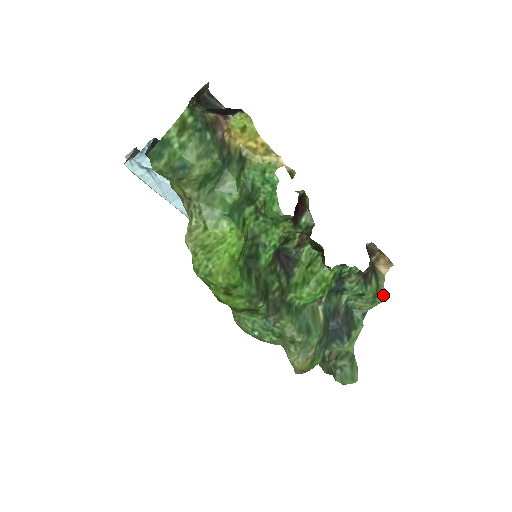
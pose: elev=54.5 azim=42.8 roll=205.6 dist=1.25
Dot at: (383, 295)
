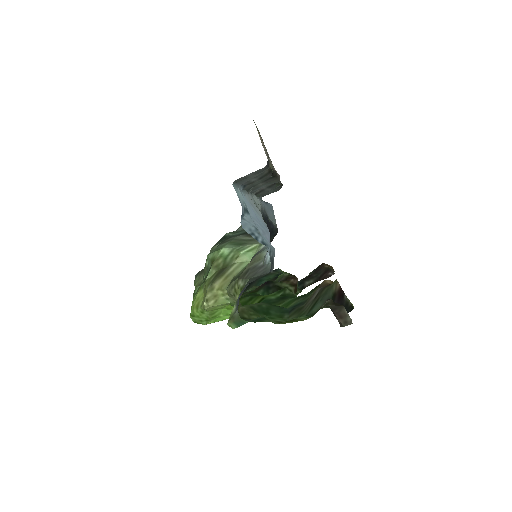
Dot at: occluded
